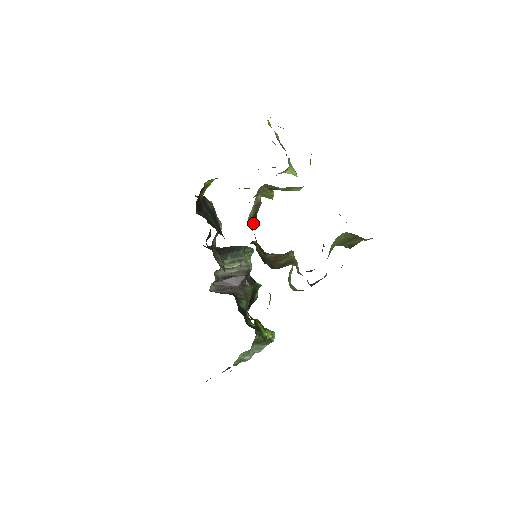
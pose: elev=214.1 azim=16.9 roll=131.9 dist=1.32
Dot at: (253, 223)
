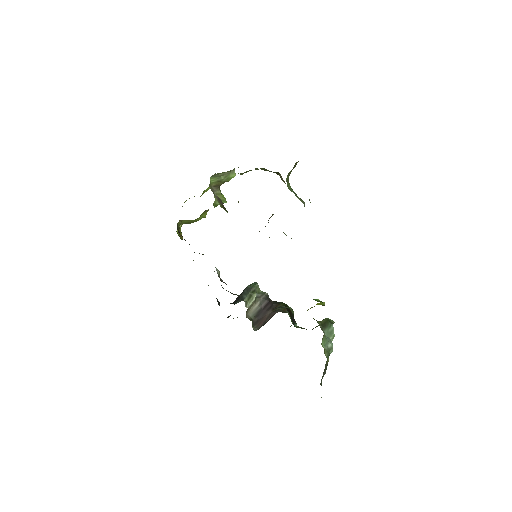
Dot at: occluded
